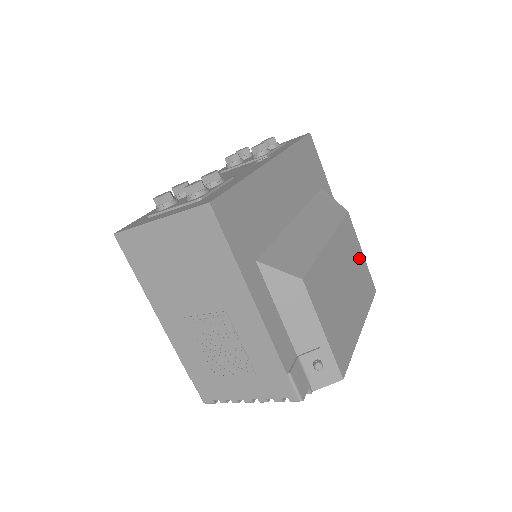
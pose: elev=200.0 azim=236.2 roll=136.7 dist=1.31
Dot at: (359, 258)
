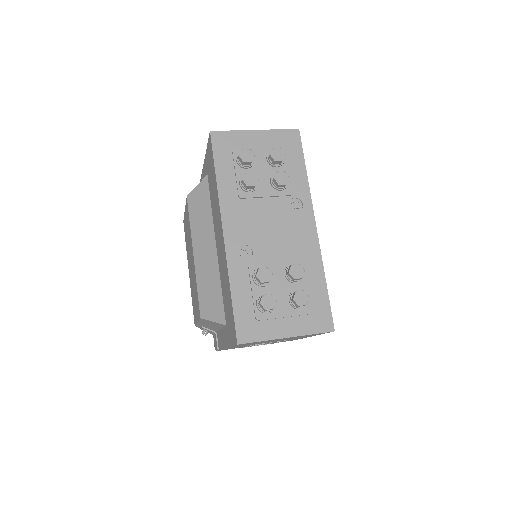
Dot at: occluded
